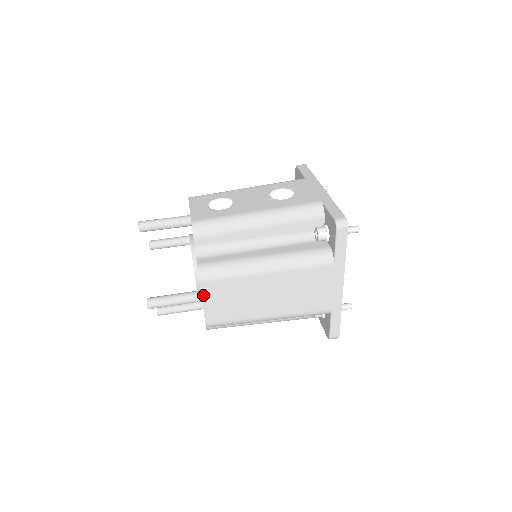
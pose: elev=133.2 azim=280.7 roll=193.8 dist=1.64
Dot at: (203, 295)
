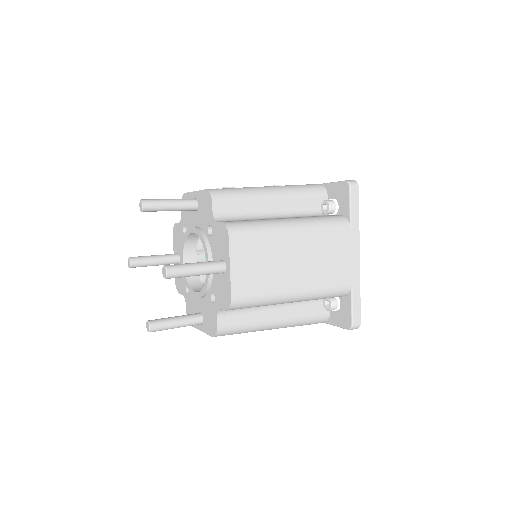
Dot at: (231, 255)
